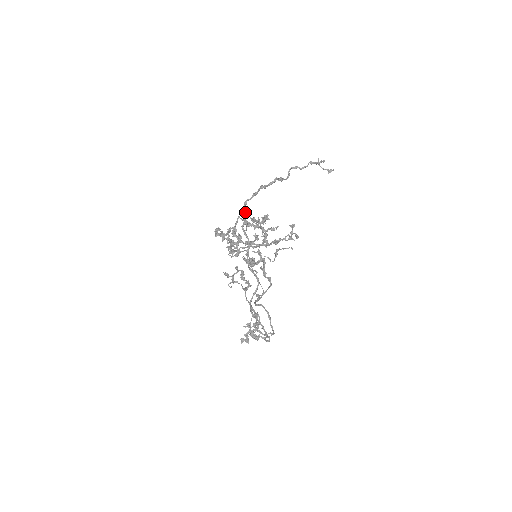
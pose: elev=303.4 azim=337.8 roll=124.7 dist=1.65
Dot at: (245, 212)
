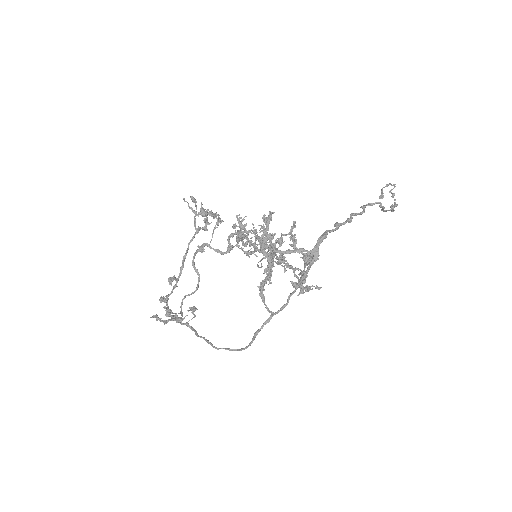
Dot at: (314, 257)
